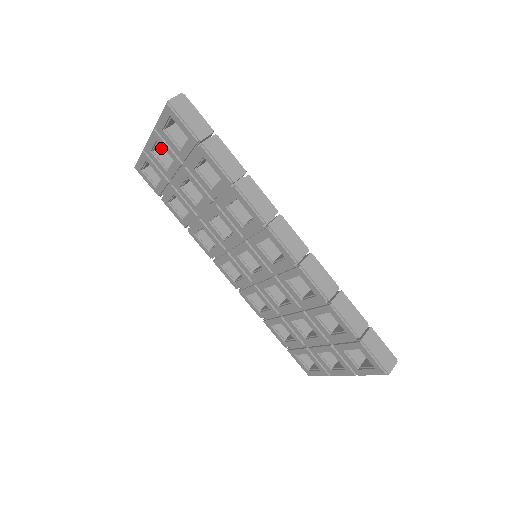
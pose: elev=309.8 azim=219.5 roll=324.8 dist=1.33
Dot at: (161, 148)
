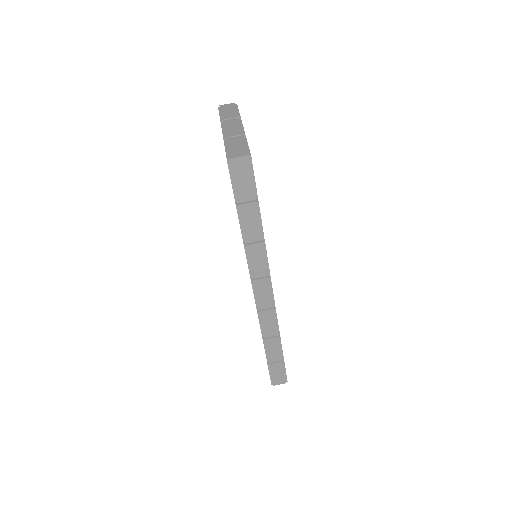
Dot at: occluded
